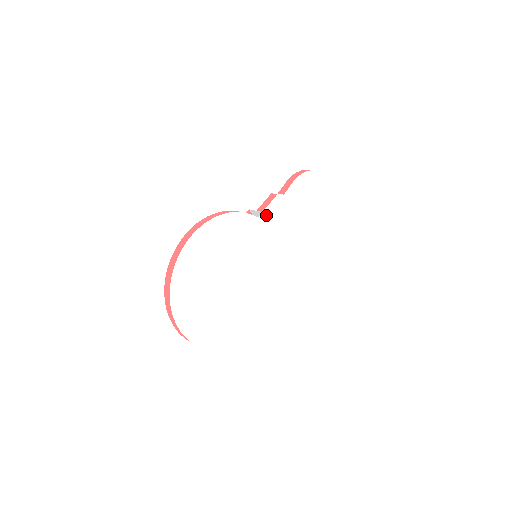
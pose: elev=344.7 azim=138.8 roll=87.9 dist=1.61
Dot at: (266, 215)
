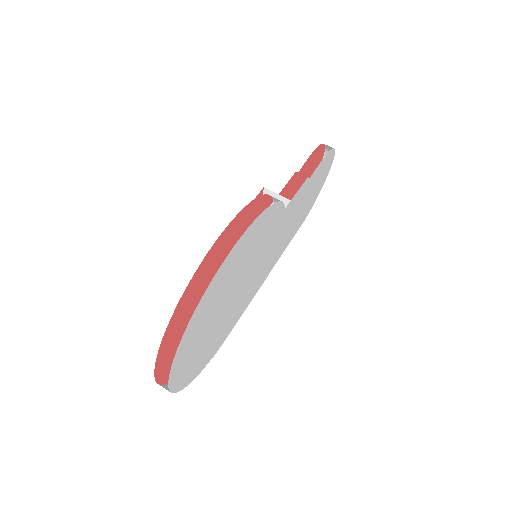
Dot at: (290, 204)
